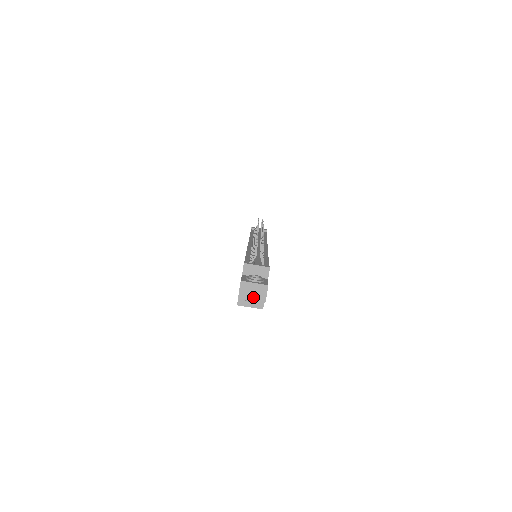
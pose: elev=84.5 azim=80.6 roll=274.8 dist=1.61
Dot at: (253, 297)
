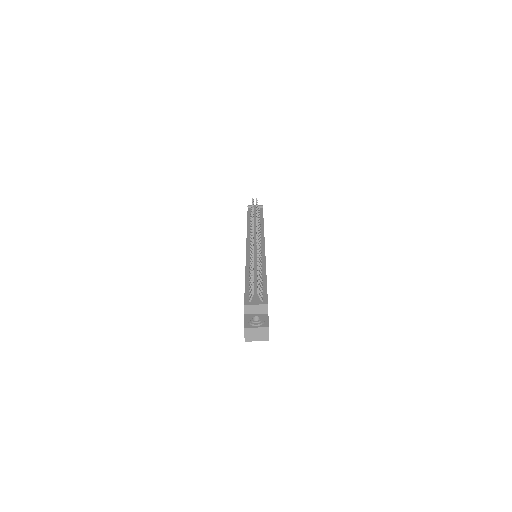
Dot at: (258, 338)
